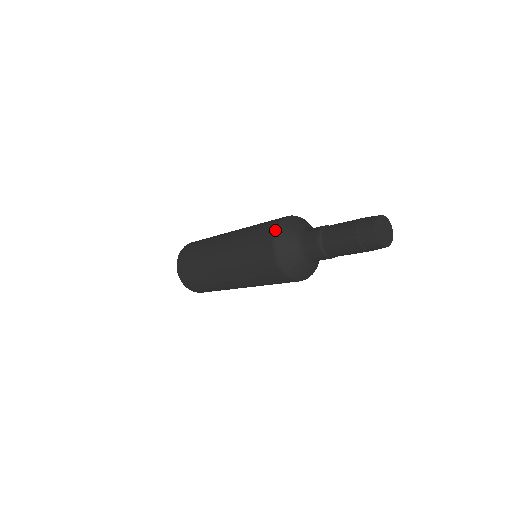
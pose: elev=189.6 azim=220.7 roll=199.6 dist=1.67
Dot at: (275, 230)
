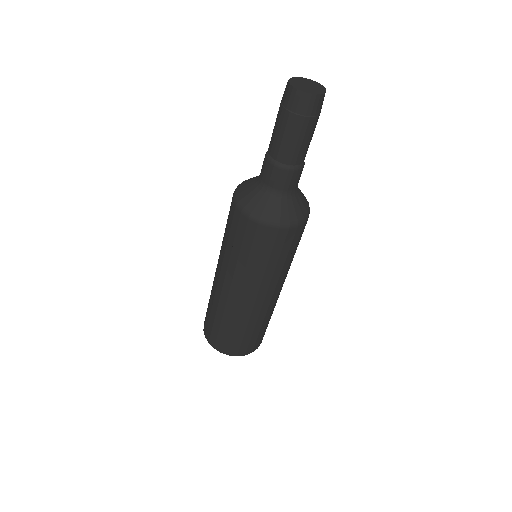
Dot at: occluded
